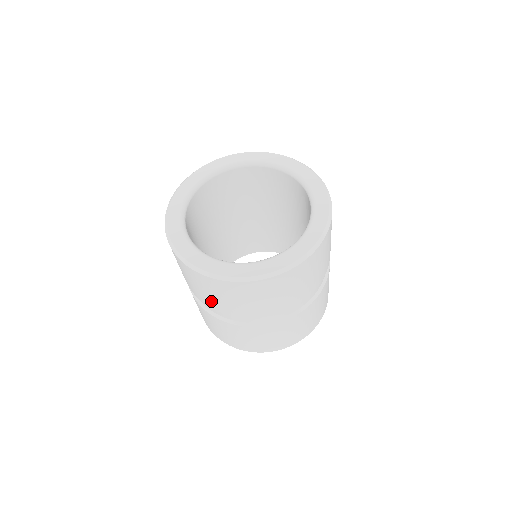
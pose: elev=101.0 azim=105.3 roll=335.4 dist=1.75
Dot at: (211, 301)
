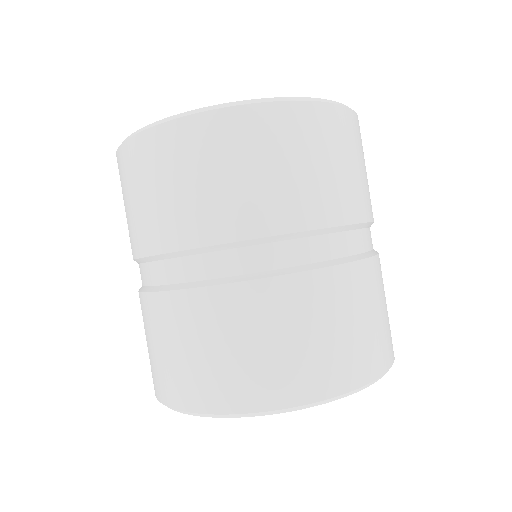
Dot at: (150, 224)
